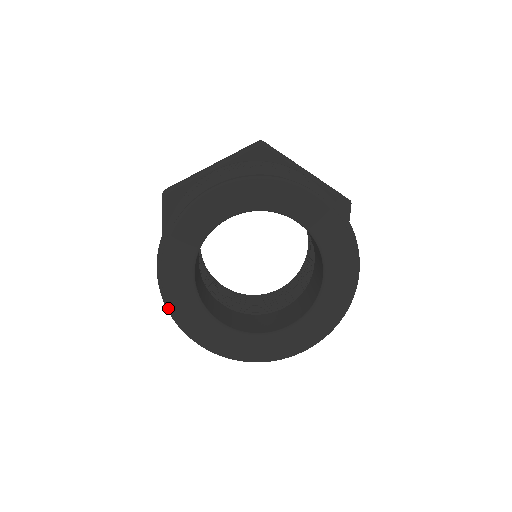
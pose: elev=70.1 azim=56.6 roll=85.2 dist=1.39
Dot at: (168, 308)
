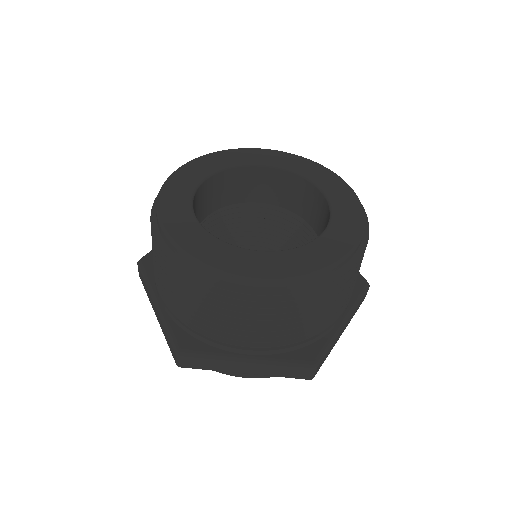
Dot at: (186, 269)
